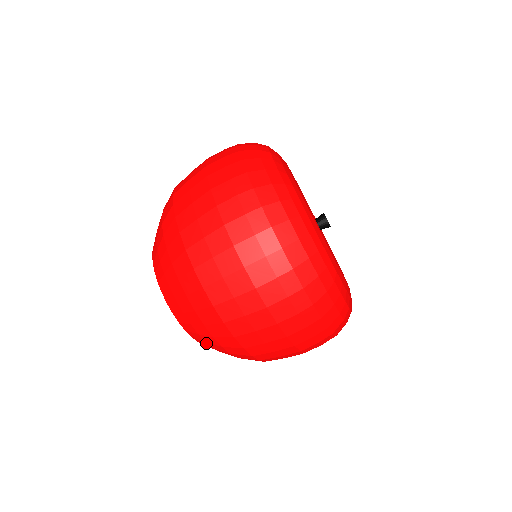
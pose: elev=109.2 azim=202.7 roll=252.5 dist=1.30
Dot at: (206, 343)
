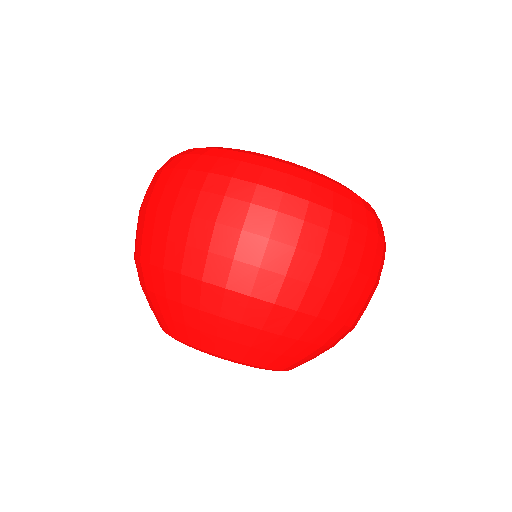
Dot at: (294, 359)
